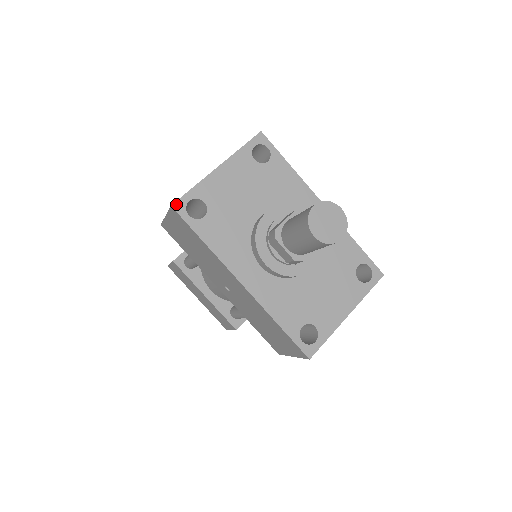
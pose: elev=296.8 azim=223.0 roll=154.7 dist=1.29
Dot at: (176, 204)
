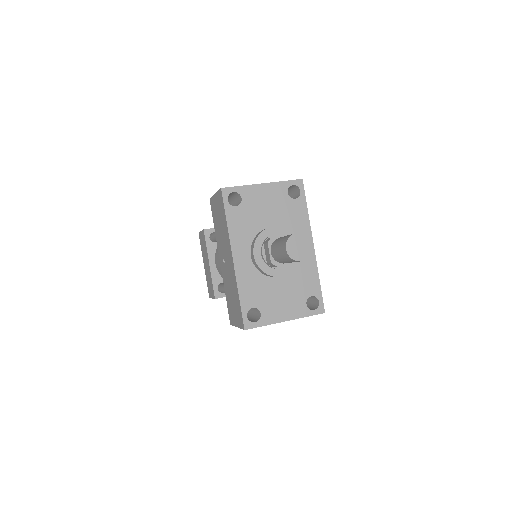
Dot at: (225, 189)
